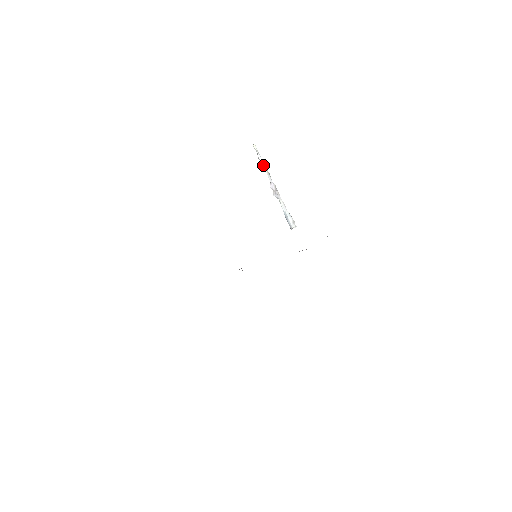
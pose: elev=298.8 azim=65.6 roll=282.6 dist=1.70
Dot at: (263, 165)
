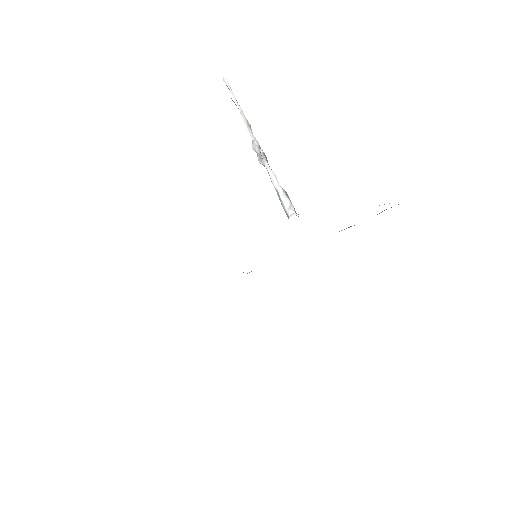
Dot at: occluded
